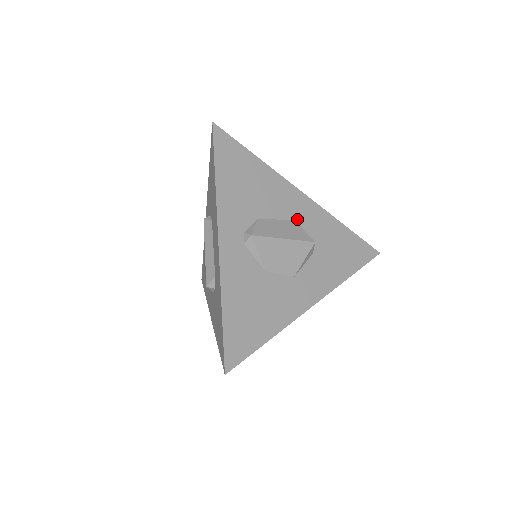
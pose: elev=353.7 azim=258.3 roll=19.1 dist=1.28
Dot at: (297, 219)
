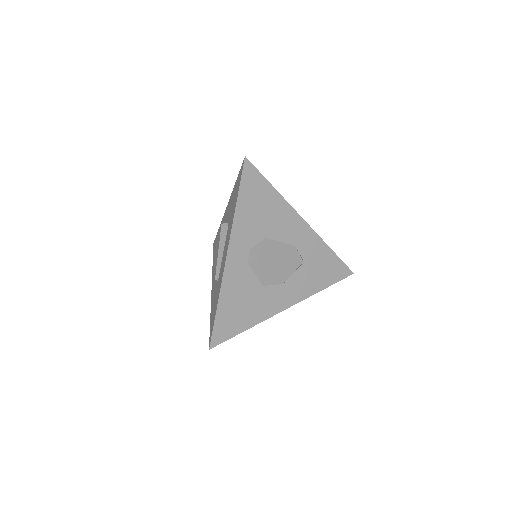
Dot at: occluded
